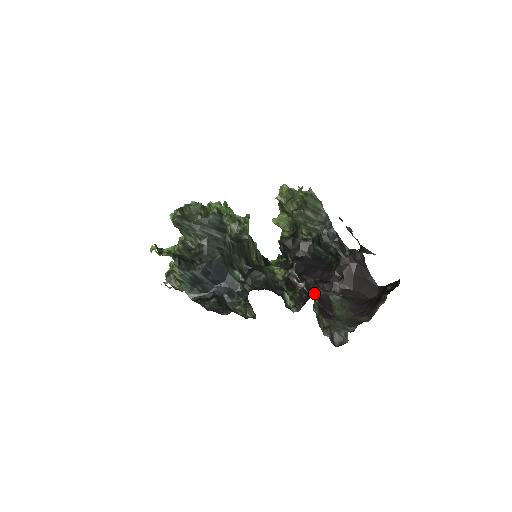
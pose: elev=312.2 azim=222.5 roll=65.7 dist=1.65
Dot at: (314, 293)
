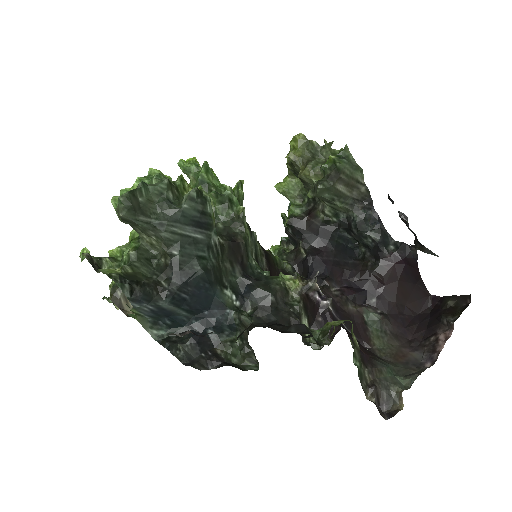
Dot at: (343, 313)
